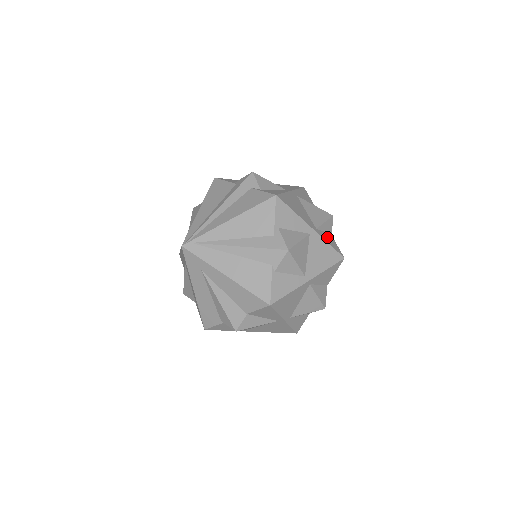
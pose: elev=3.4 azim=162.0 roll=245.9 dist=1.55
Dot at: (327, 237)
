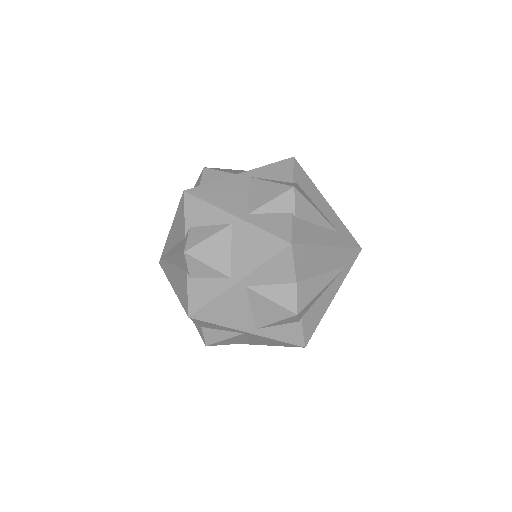
Dot at: (270, 220)
